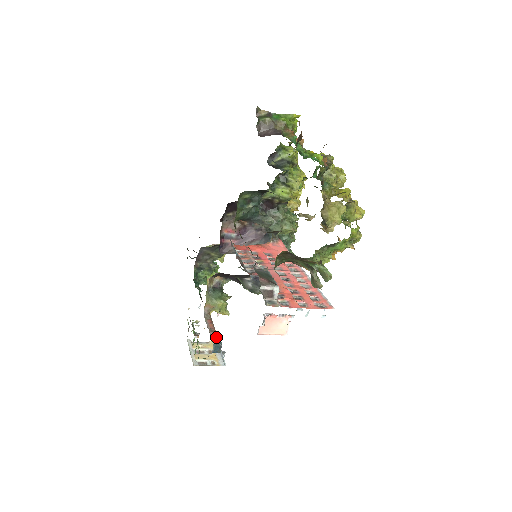
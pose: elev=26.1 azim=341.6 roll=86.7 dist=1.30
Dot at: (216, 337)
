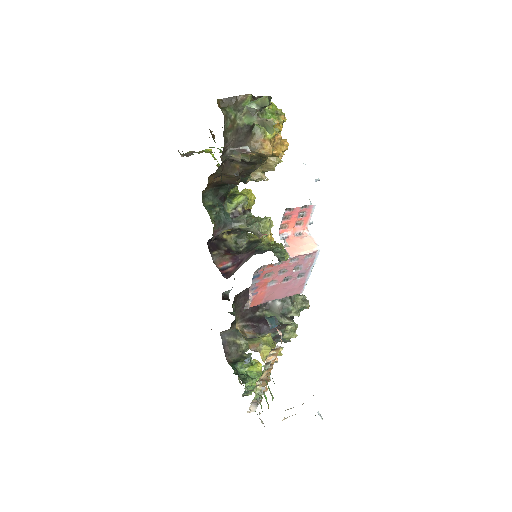
Dot at: occluded
